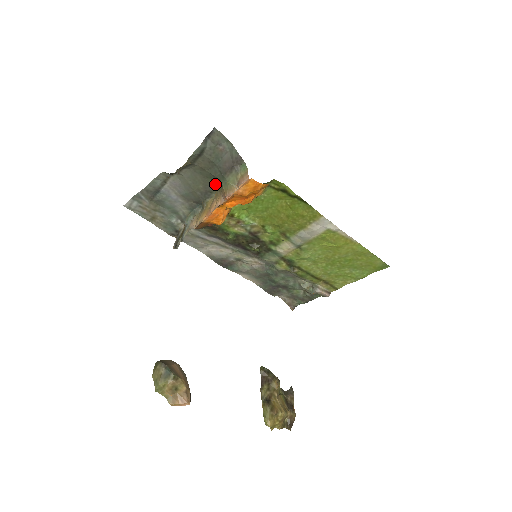
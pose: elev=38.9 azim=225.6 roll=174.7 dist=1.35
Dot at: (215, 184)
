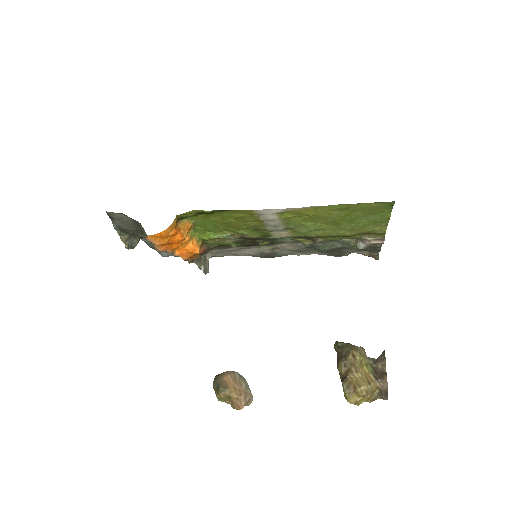
Dot at: occluded
